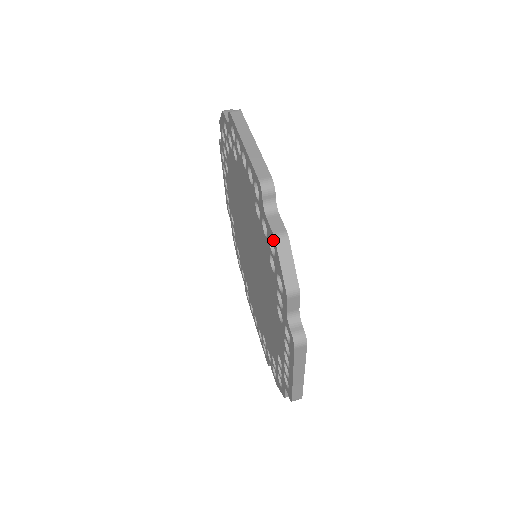
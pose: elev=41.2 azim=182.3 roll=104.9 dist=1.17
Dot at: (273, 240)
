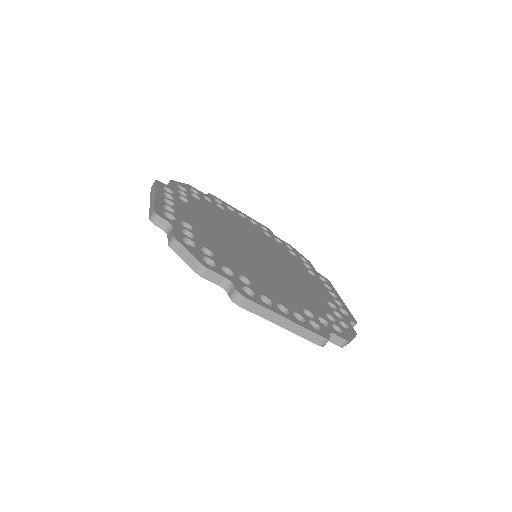
Dot at: (173, 247)
